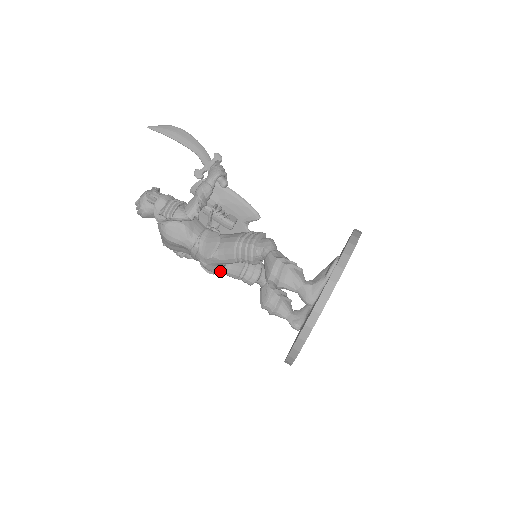
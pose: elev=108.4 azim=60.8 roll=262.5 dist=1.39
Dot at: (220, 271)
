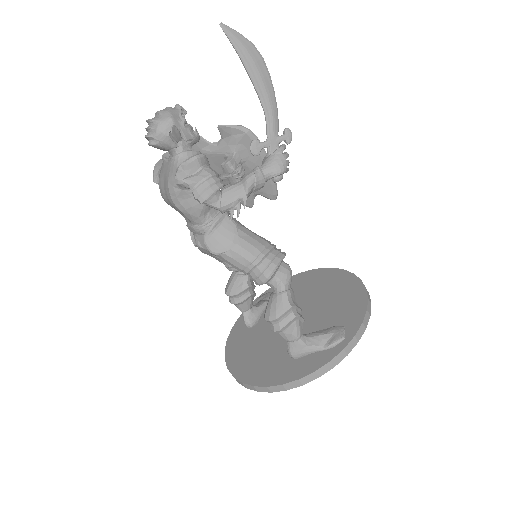
Dot at: (210, 254)
